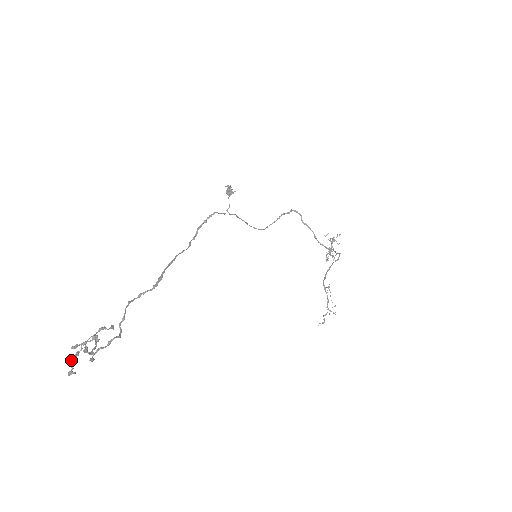
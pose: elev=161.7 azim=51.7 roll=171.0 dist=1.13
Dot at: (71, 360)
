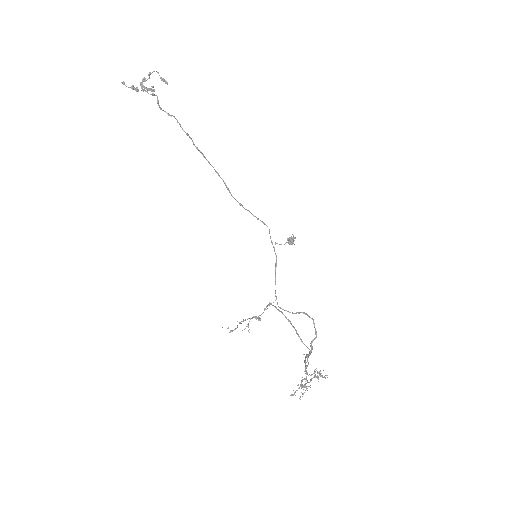
Dot at: (132, 86)
